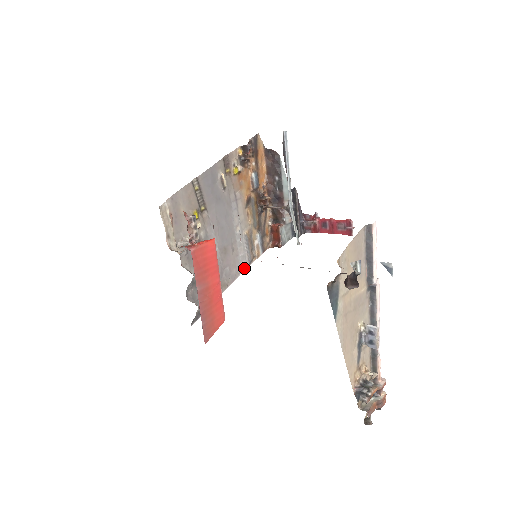
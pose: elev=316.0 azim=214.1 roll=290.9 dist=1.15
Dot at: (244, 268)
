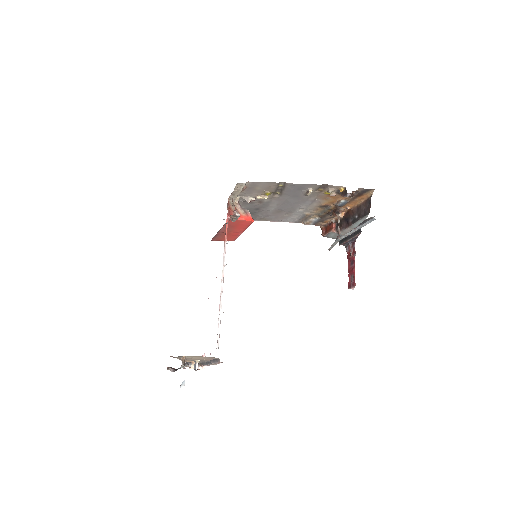
Dot at: (289, 221)
